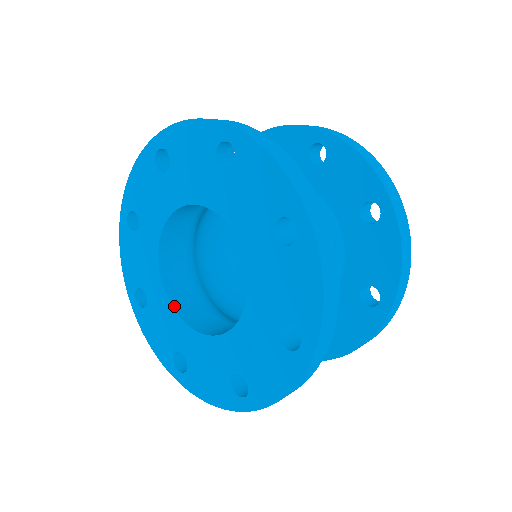
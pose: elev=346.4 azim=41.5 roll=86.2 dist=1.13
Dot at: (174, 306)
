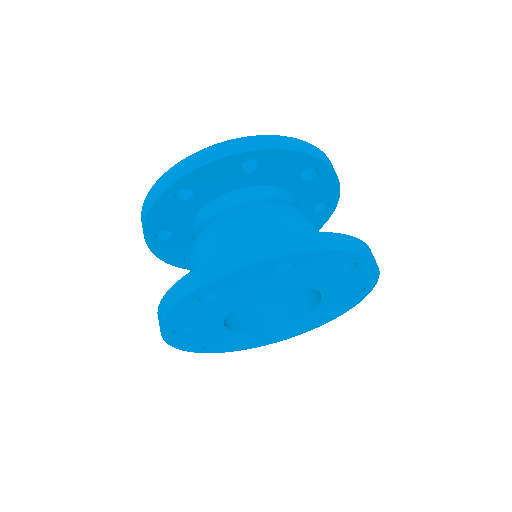
Dot at: (226, 327)
